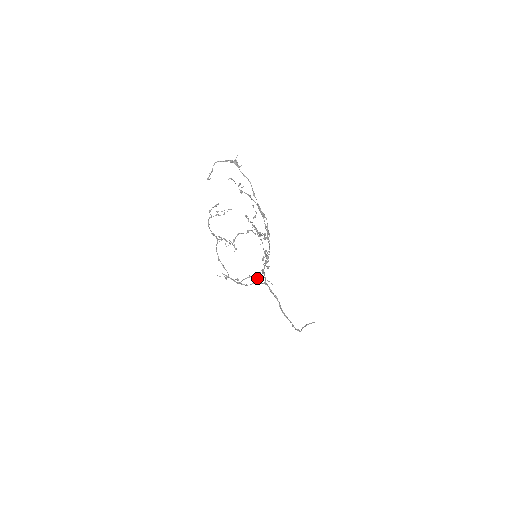
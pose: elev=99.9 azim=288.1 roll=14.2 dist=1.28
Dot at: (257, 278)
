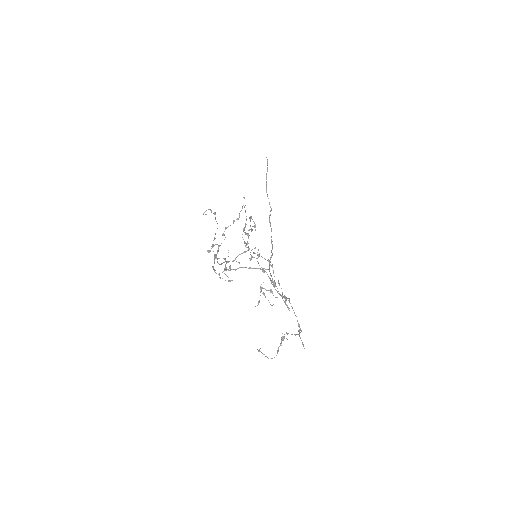
Dot at: occluded
